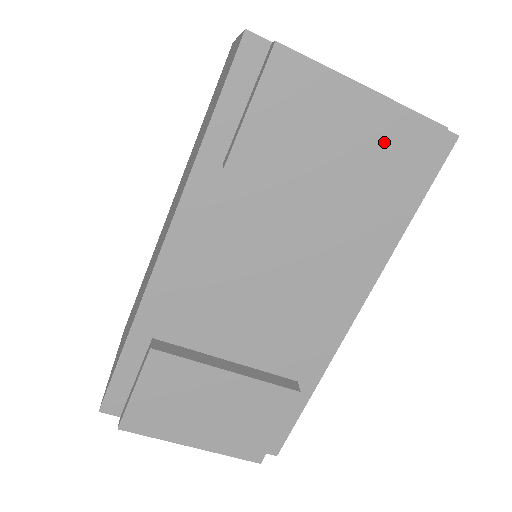
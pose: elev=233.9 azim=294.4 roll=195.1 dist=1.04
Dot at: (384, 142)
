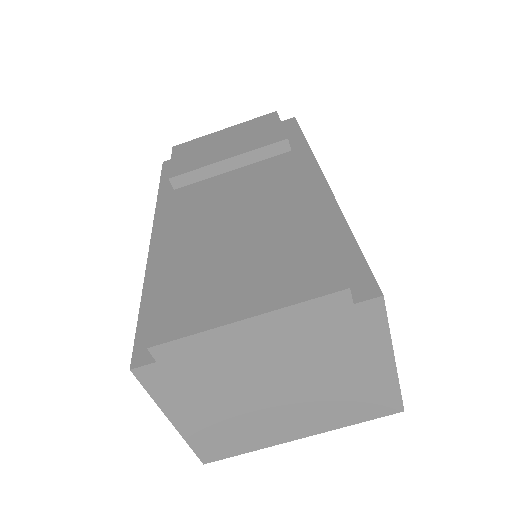
Dot at: (249, 129)
